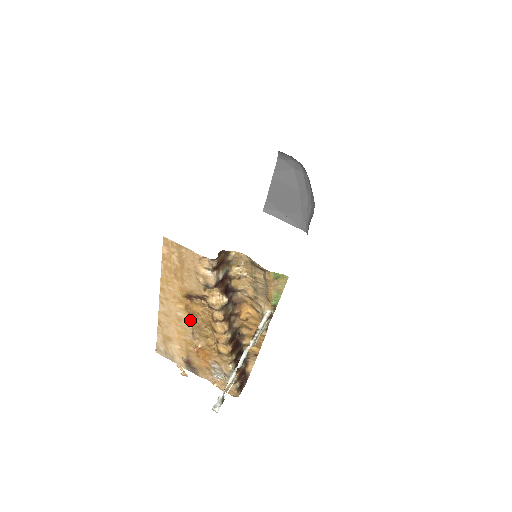
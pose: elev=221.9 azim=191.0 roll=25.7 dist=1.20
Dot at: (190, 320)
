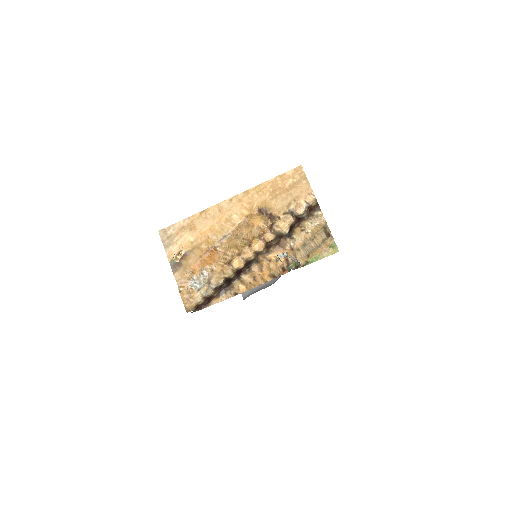
Dot at: (237, 226)
